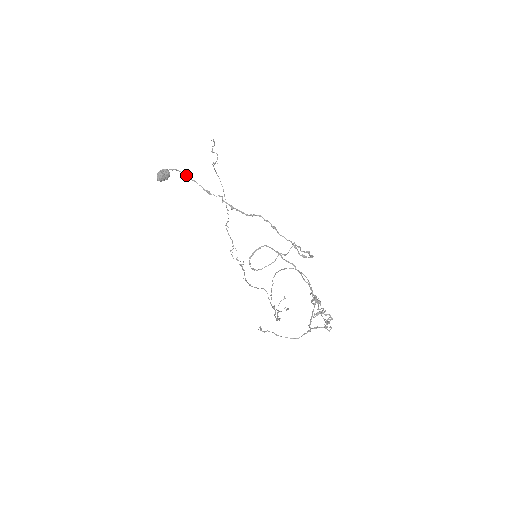
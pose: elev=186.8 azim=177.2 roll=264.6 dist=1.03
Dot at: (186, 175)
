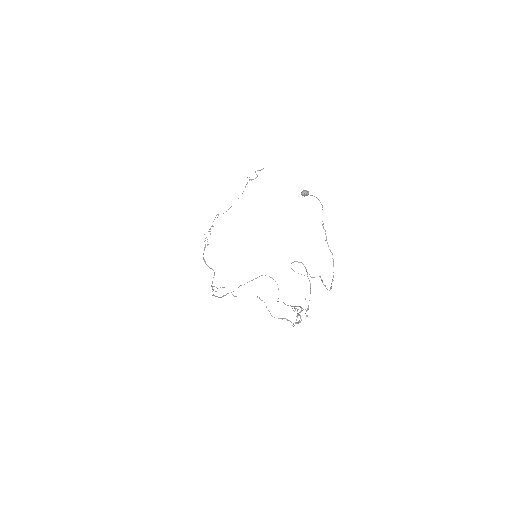
Dot at: occluded
